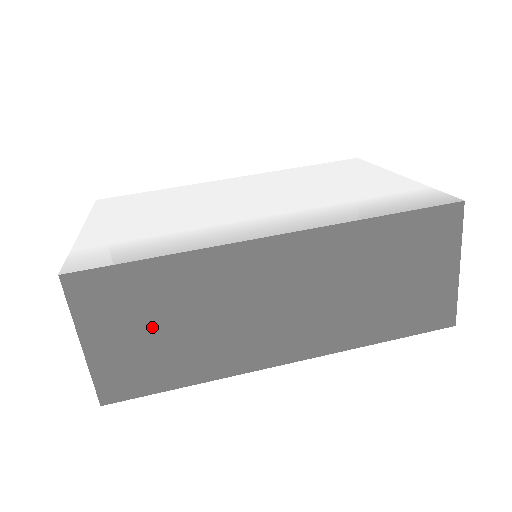
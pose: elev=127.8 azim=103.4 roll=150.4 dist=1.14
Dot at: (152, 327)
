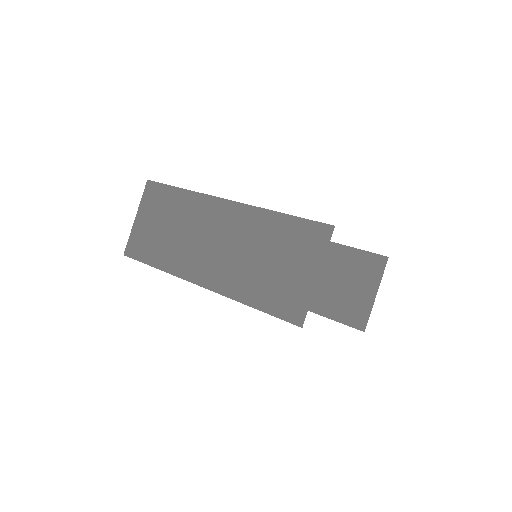
Dot at: (160, 223)
